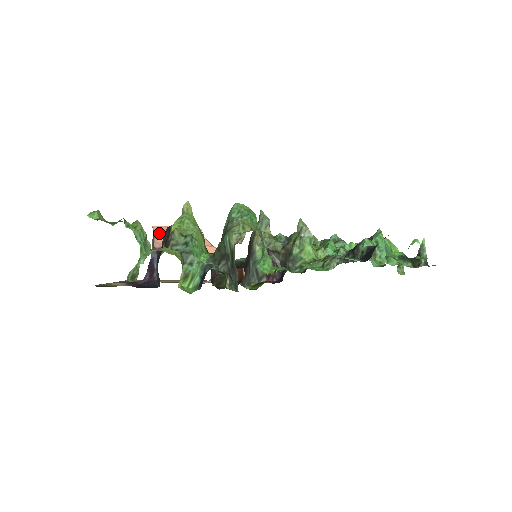
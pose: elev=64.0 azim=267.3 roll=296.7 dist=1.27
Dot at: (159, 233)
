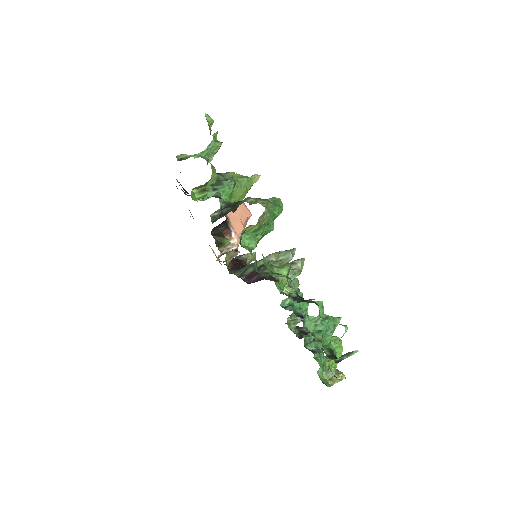
Dot at: occluded
